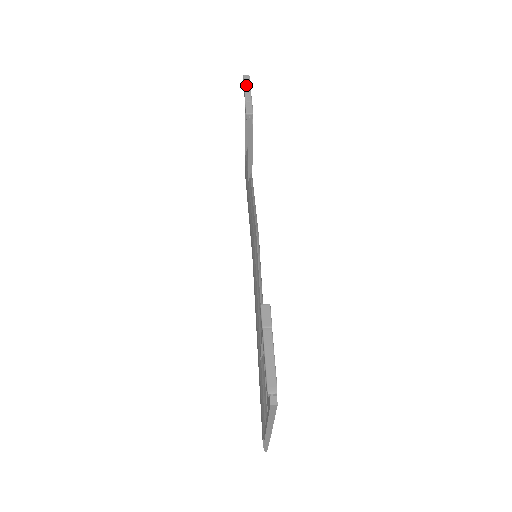
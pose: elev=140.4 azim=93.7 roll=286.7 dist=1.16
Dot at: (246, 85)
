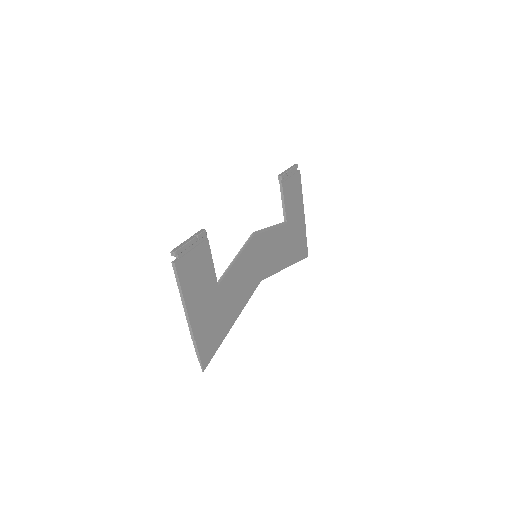
Dot at: (291, 167)
